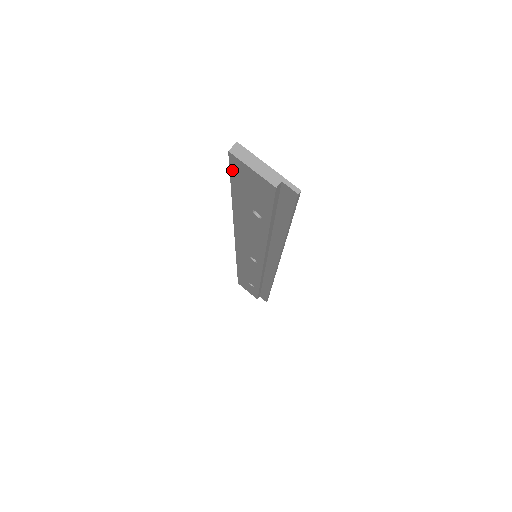
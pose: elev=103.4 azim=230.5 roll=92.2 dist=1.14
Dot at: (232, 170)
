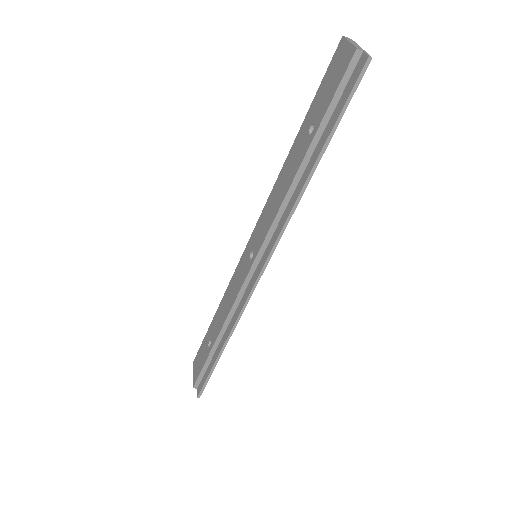
Dot at: (330, 66)
